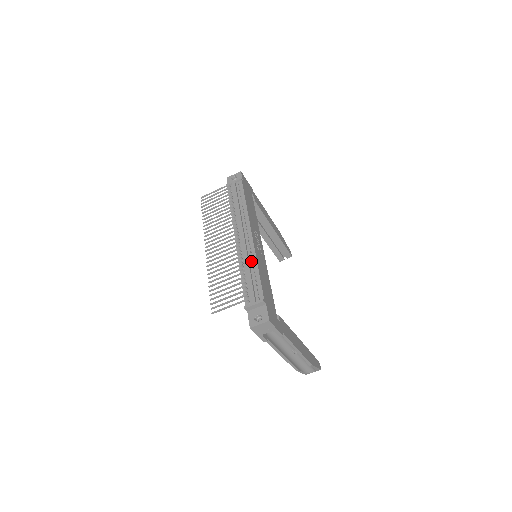
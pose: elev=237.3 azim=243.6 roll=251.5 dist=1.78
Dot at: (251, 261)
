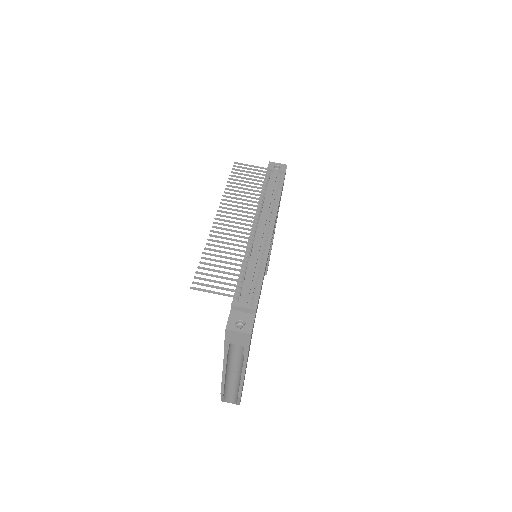
Dot at: (260, 260)
